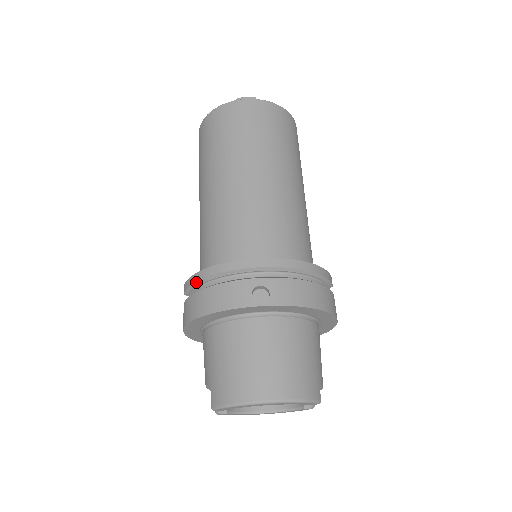
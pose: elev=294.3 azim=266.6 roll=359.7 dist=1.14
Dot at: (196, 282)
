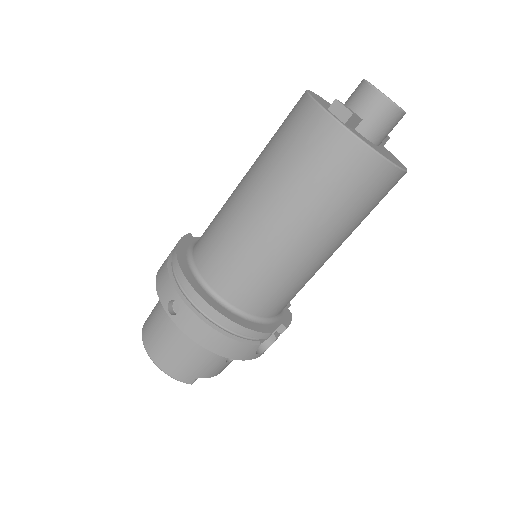
Dot at: (174, 248)
